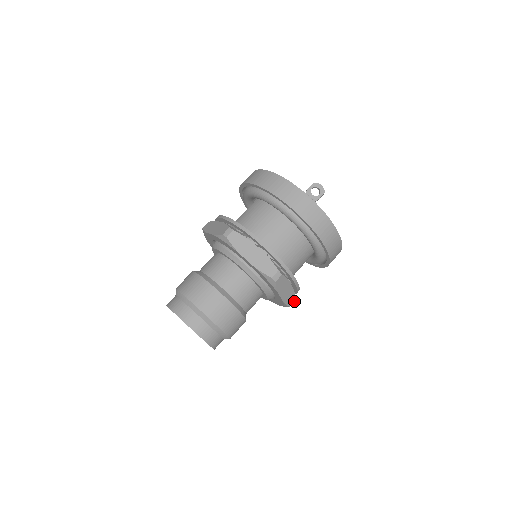
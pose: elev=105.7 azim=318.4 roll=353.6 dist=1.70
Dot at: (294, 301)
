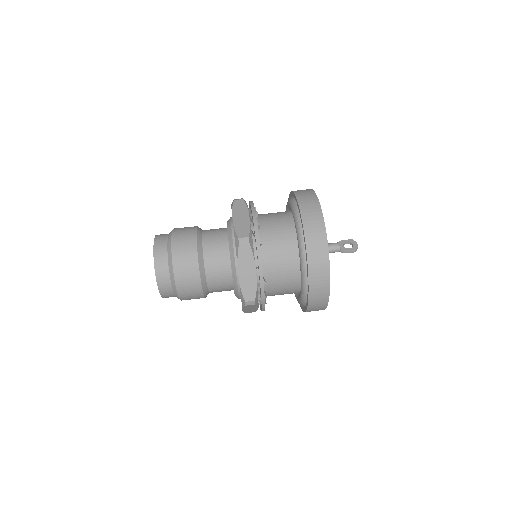
Dot at: (253, 300)
